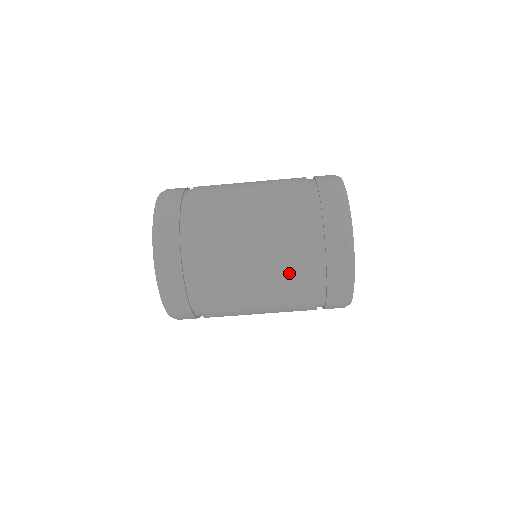
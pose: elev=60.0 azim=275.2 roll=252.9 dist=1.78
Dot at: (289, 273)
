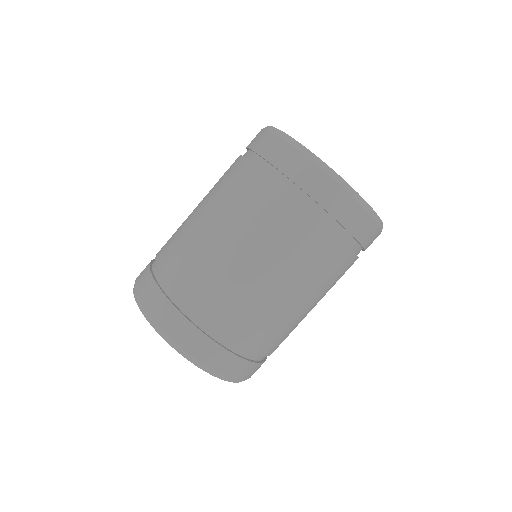
Dot at: (249, 205)
